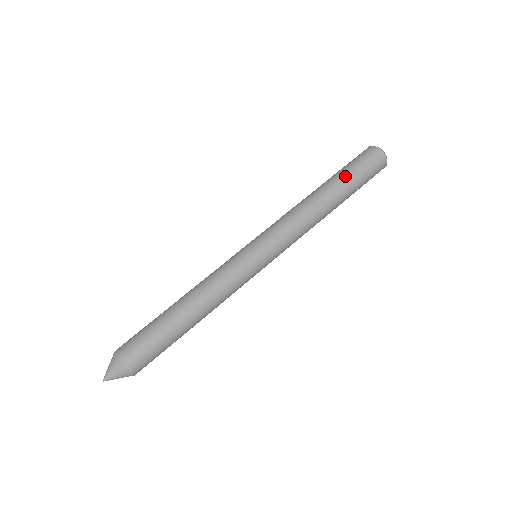
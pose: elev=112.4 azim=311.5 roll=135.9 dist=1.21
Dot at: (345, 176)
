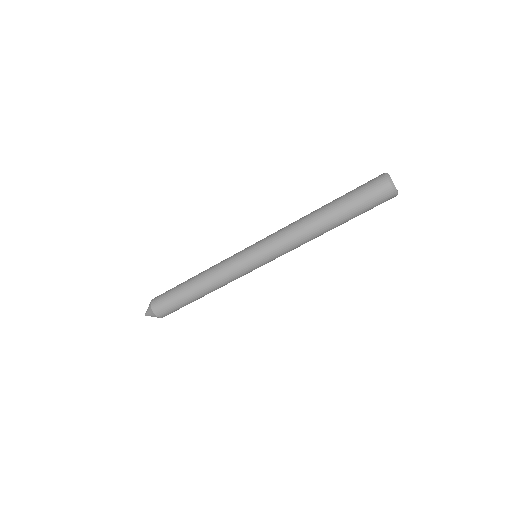
Dot at: (344, 203)
